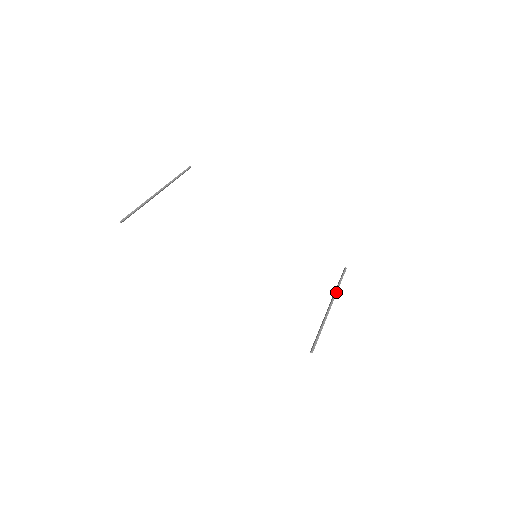
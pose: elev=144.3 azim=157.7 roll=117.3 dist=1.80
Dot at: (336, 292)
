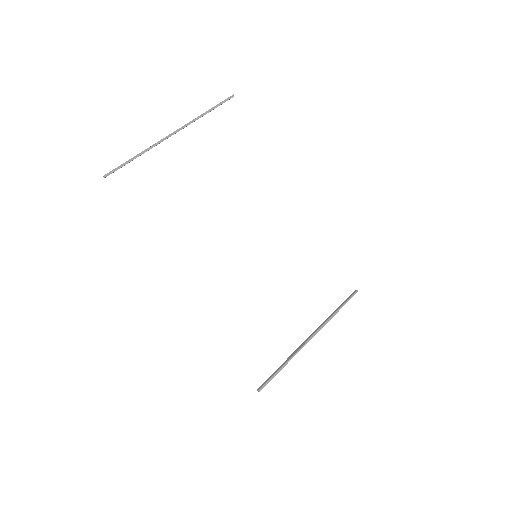
Dot at: (326, 322)
